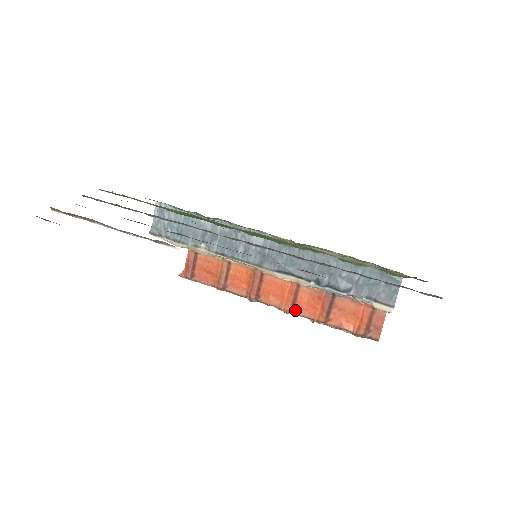
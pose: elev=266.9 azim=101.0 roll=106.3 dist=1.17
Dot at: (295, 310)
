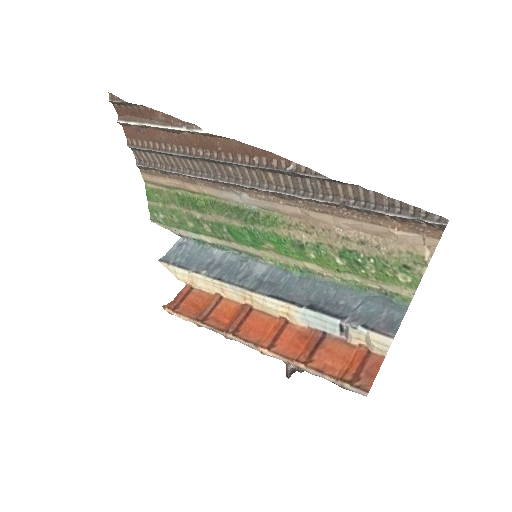
Dot at: (274, 347)
